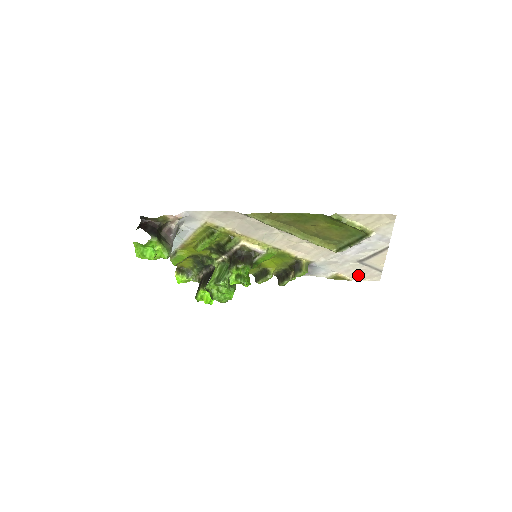
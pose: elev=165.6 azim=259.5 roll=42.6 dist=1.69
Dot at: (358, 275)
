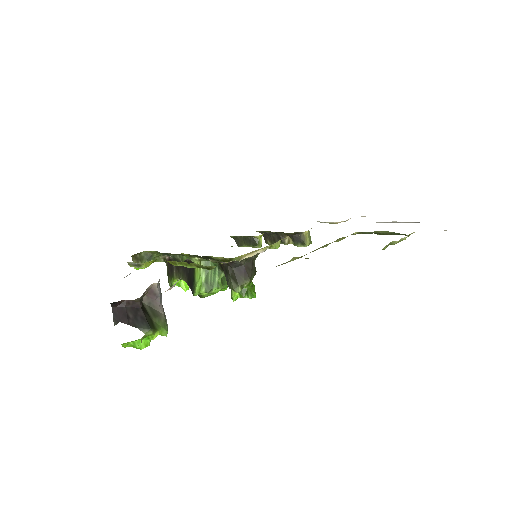
Dot at: occluded
